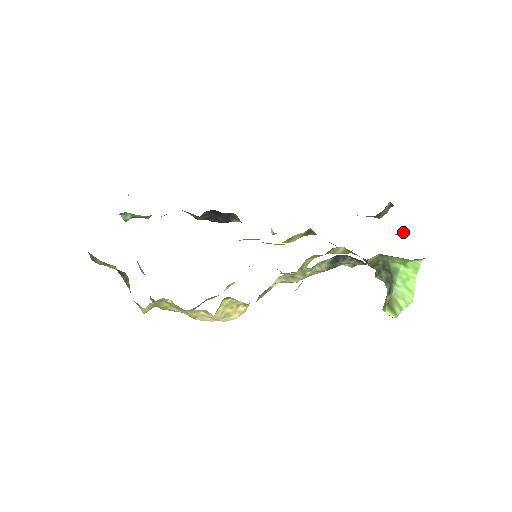
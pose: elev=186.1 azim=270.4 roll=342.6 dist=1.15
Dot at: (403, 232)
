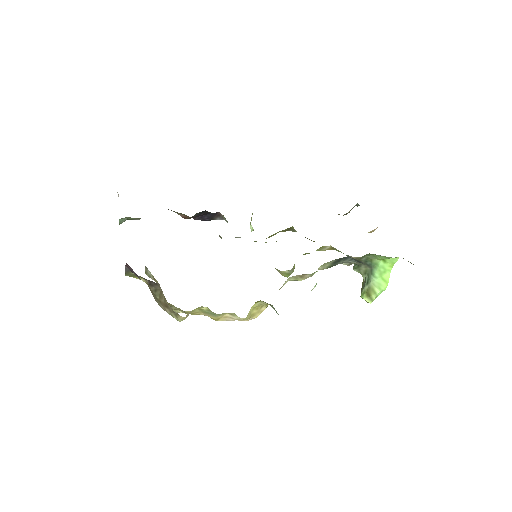
Dot at: occluded
